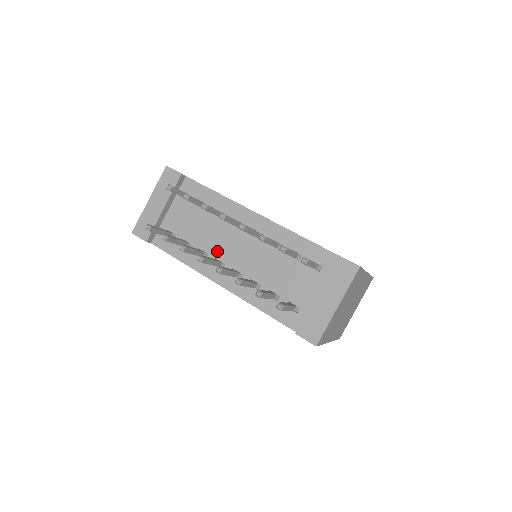
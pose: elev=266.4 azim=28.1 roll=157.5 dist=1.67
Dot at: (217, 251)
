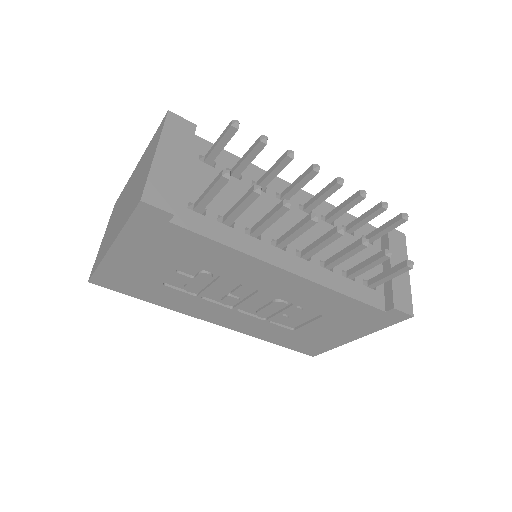
Dot at: (271, 229)
